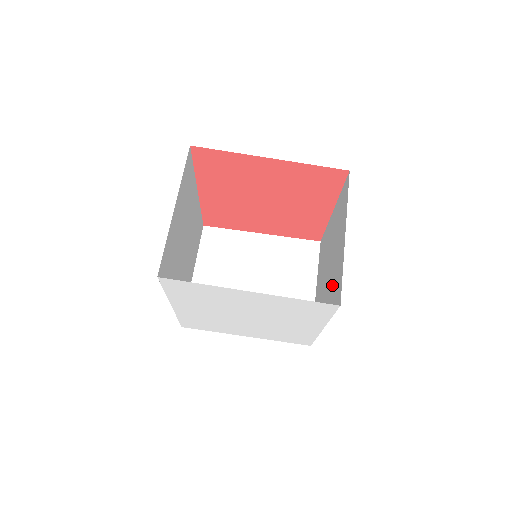
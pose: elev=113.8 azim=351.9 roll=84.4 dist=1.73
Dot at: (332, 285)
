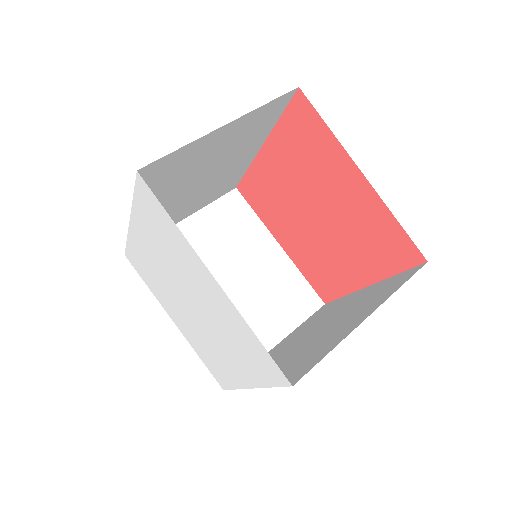
Dot at: (302, 355)
